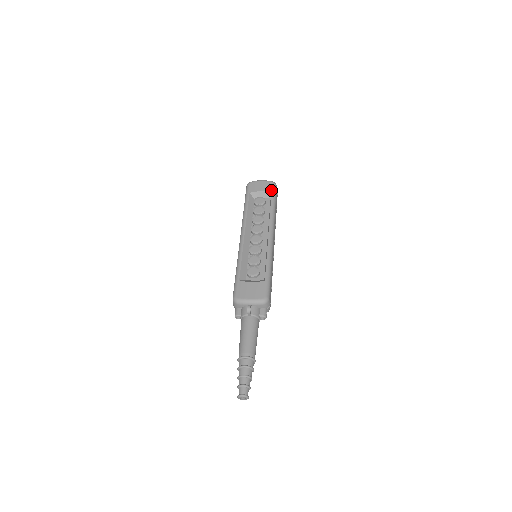
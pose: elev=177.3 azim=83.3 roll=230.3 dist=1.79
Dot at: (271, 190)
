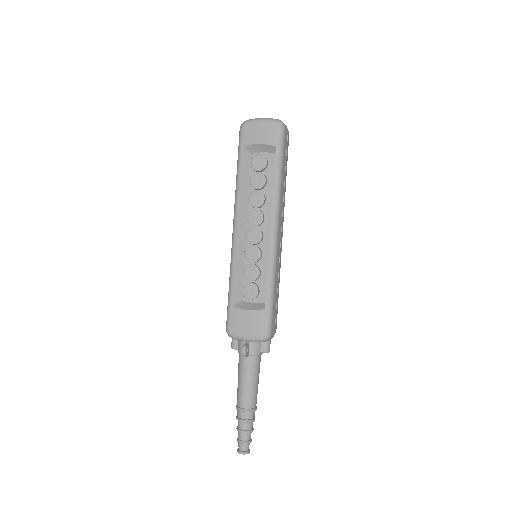
Dot at: (275, 141)
